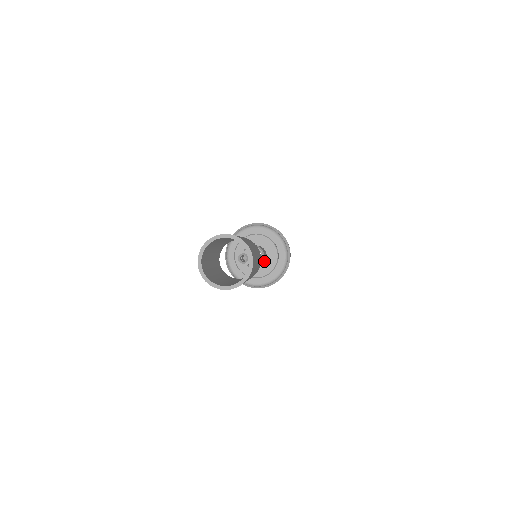
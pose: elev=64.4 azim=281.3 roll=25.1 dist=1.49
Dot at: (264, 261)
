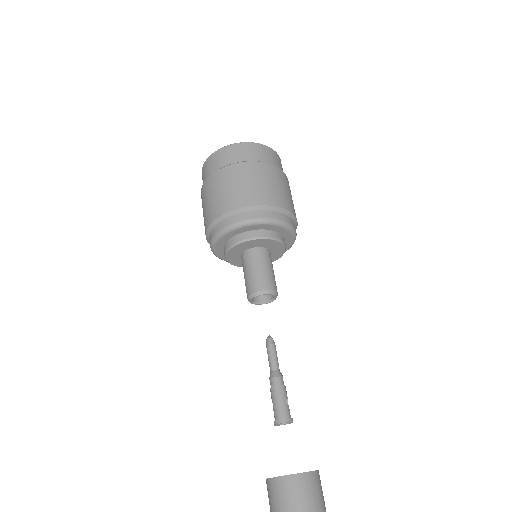
Dot at: occluded
